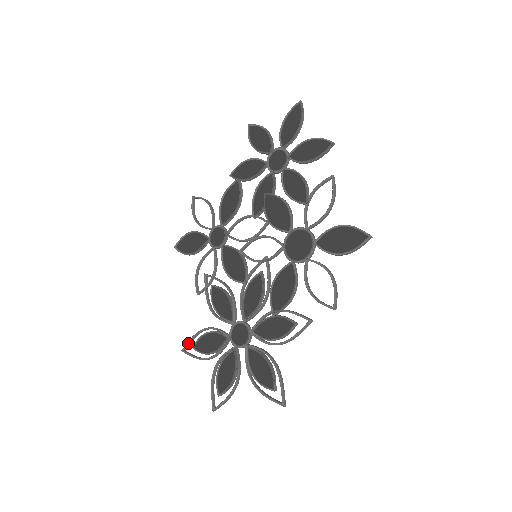
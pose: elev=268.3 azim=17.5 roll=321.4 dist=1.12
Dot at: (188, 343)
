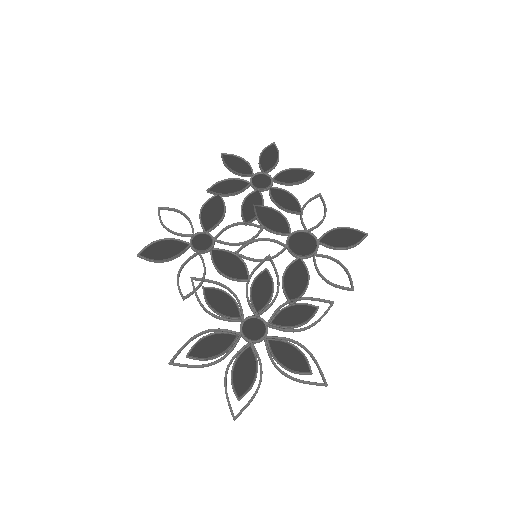
Dot at: (178, 352)
